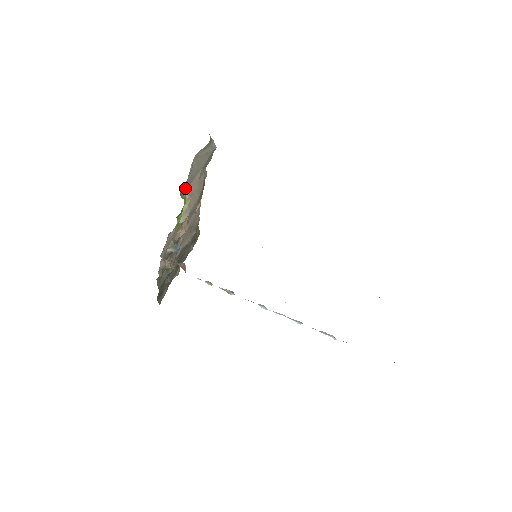
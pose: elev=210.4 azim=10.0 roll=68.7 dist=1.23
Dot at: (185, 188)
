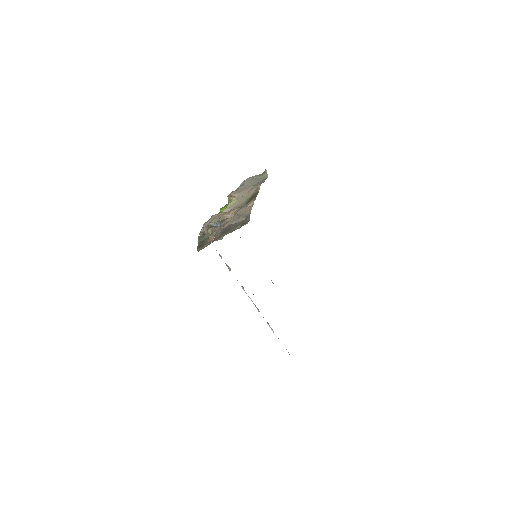
Dot at: (235, 193)
